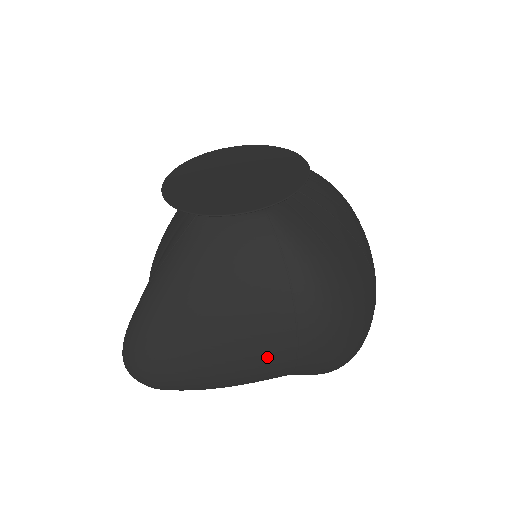
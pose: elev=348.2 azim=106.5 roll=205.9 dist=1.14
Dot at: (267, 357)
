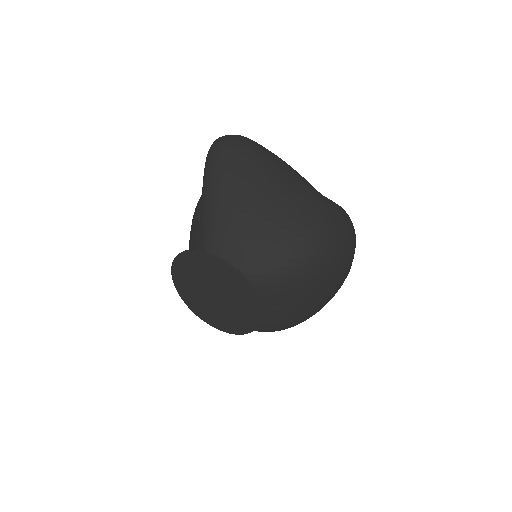
Dot at: occluded
